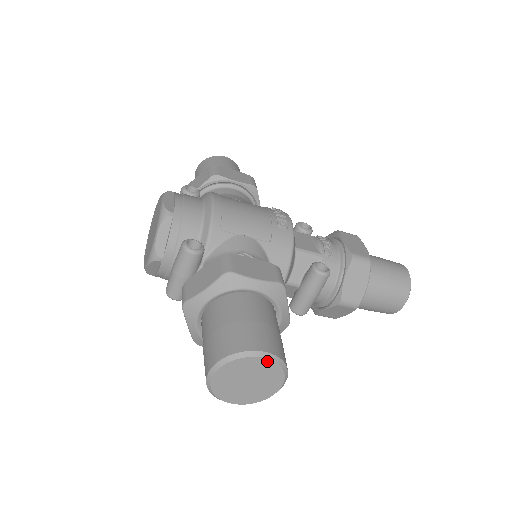
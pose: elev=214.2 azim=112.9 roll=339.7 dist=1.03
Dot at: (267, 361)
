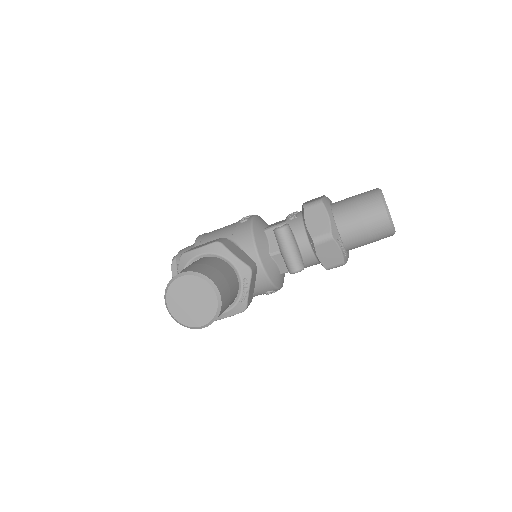
Dot at: (187, 277)
